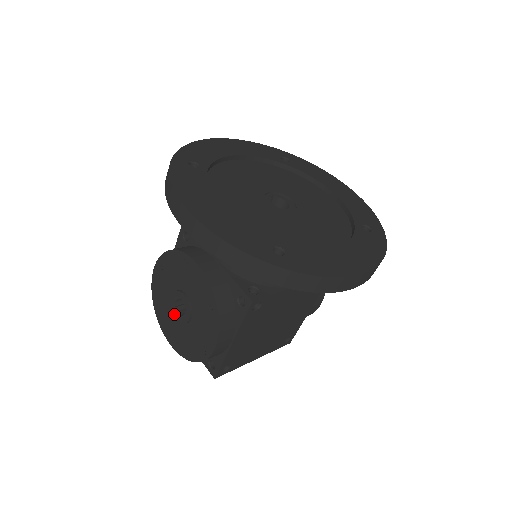
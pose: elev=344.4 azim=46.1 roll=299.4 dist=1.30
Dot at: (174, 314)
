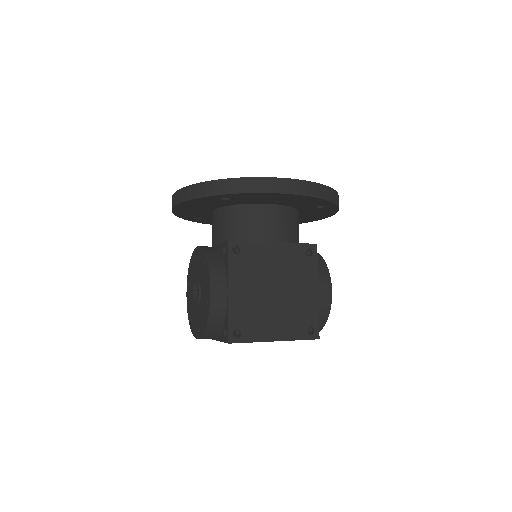
Dot at: (194, 304)
